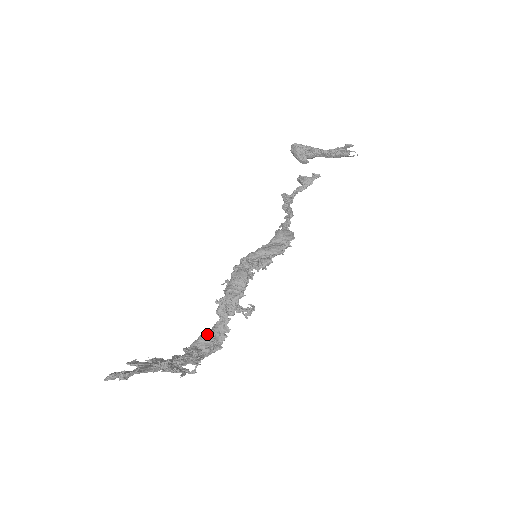
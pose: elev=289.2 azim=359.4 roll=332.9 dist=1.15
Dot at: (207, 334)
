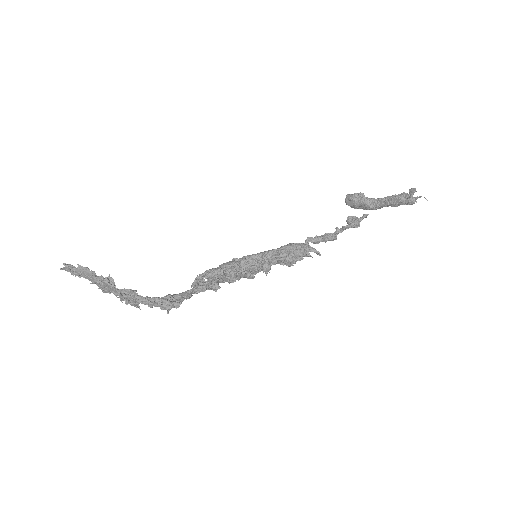
Dot at: occluded
